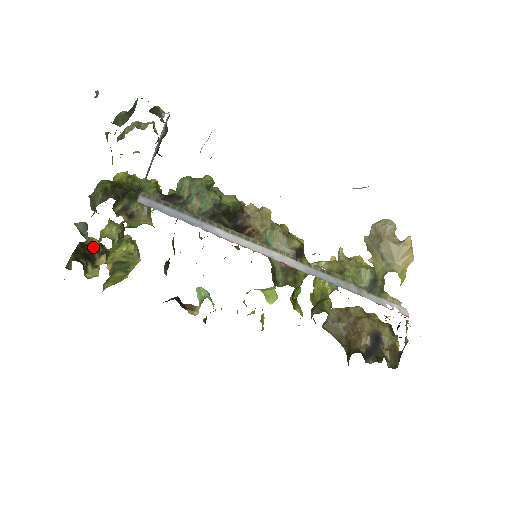
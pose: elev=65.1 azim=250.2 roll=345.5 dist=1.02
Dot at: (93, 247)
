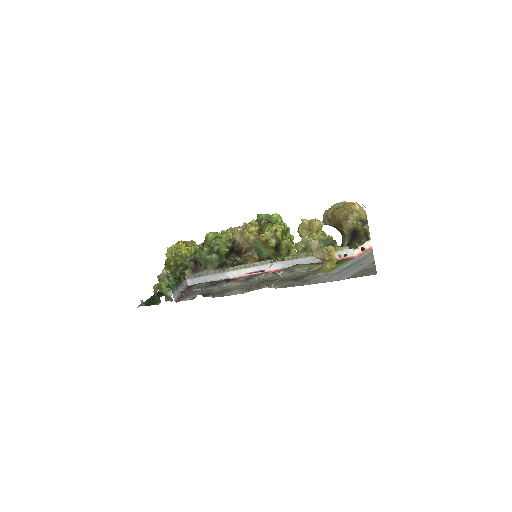
Dot at: occluded
